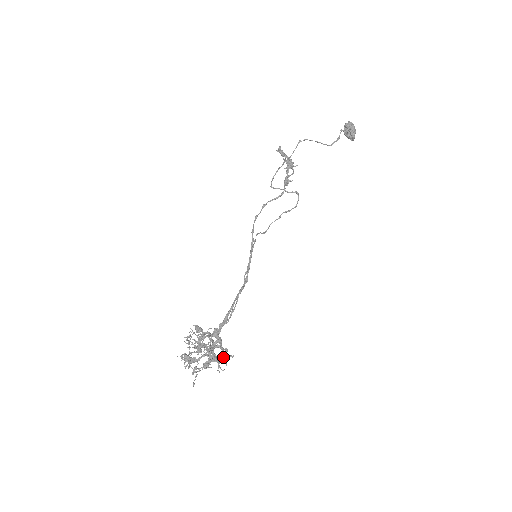
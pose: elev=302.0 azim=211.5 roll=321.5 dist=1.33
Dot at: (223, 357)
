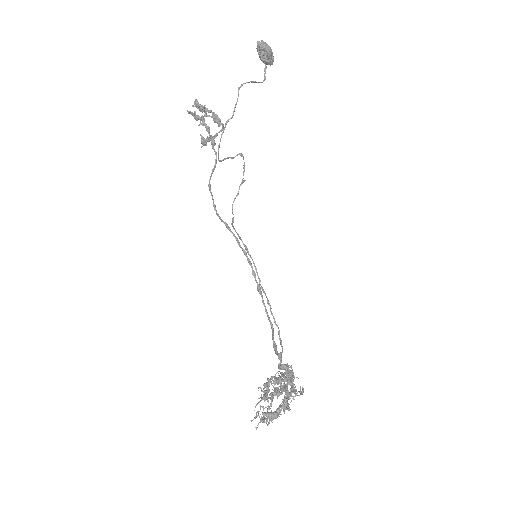
Dot at: occluded
